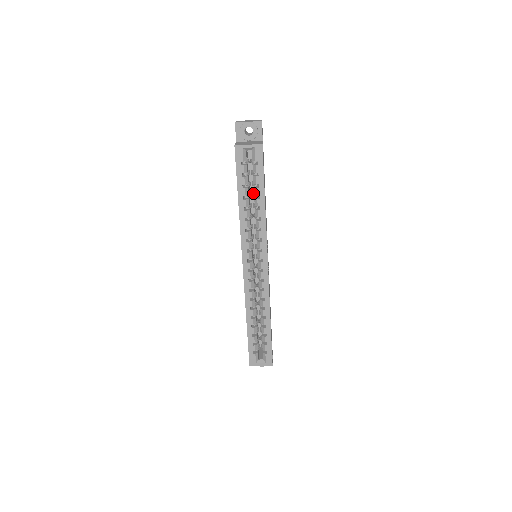
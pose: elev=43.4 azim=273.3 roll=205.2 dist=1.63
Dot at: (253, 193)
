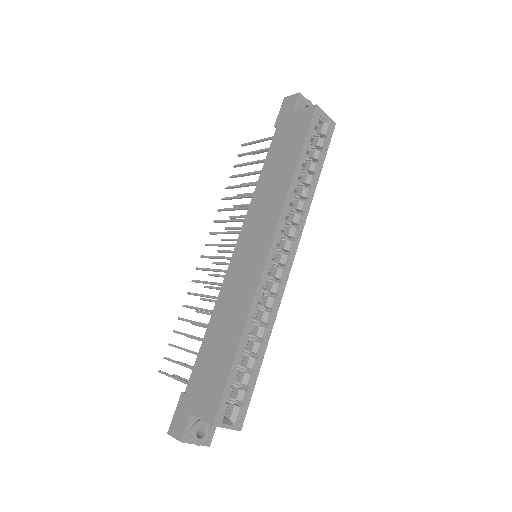
Dot at: occluded
